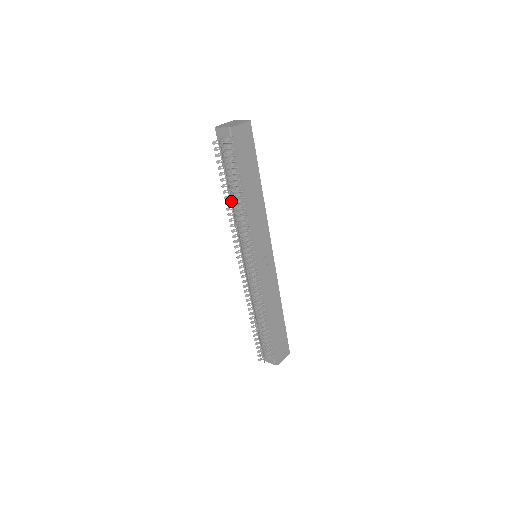
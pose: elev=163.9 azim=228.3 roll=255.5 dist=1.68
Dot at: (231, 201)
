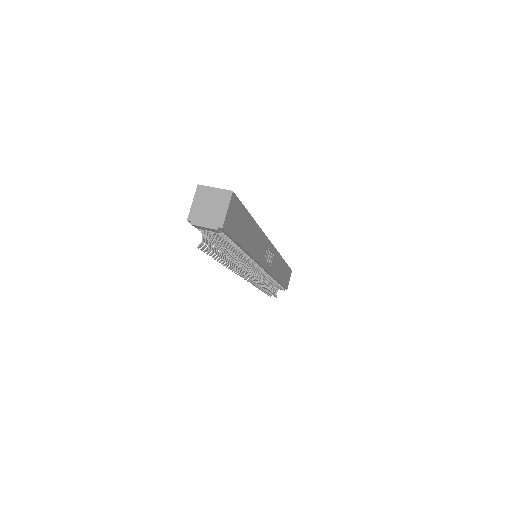
Dot at: occluded
